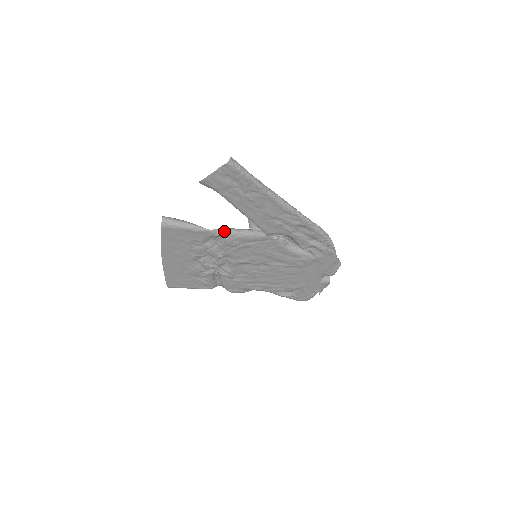
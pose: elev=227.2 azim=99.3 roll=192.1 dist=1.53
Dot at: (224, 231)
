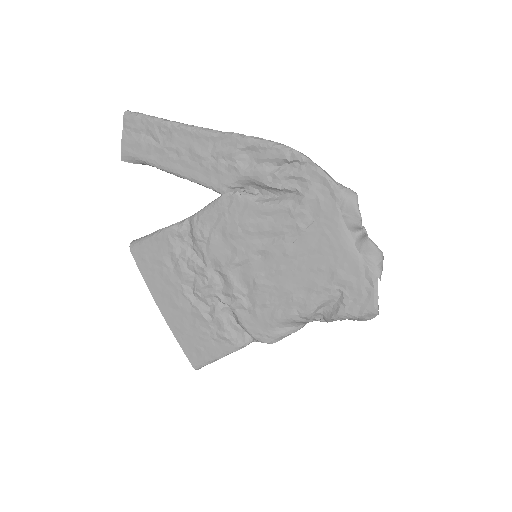
Dot at: (185, 221)
